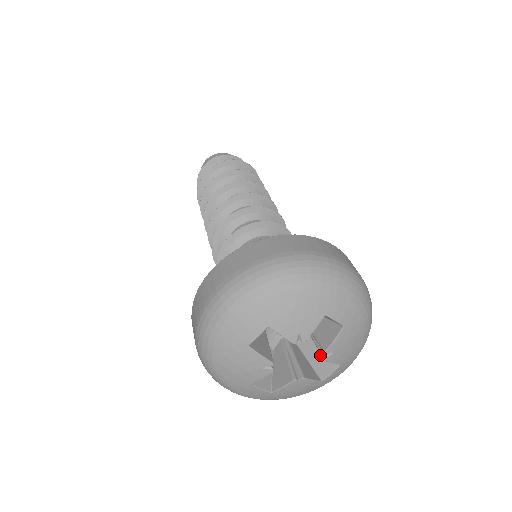
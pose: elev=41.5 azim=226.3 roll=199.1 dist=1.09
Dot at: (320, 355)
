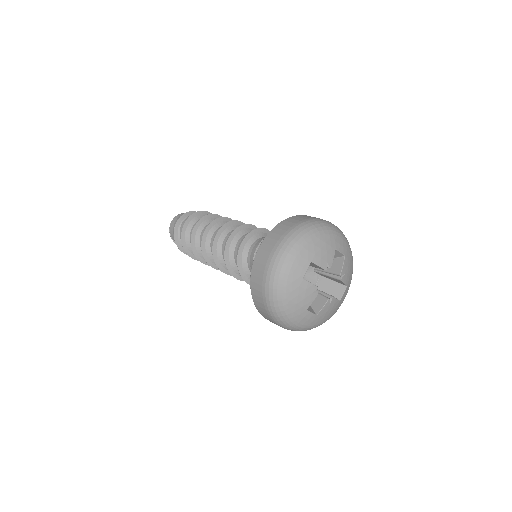
Dot at: (332, 287)
